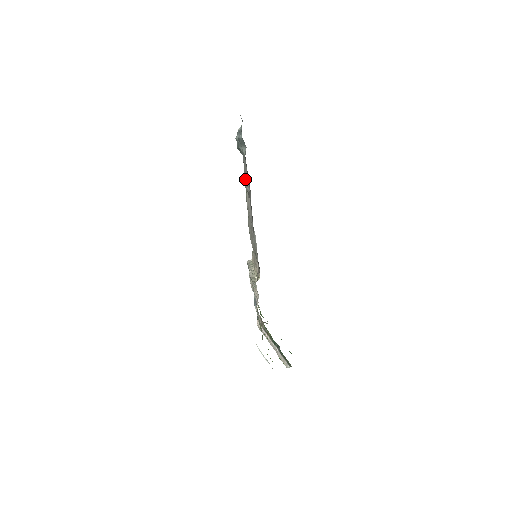
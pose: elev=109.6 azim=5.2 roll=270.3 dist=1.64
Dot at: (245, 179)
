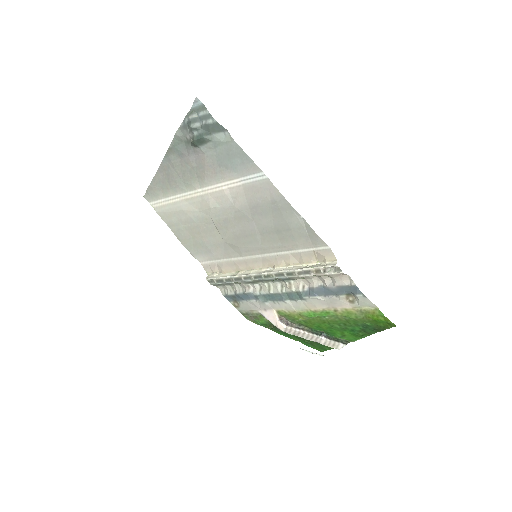
Dot at: (181, 183)
